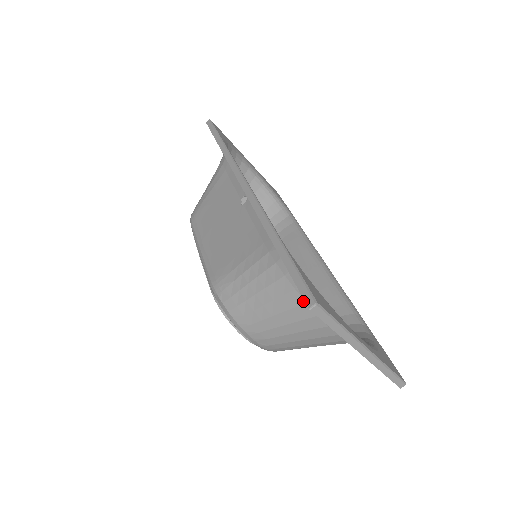
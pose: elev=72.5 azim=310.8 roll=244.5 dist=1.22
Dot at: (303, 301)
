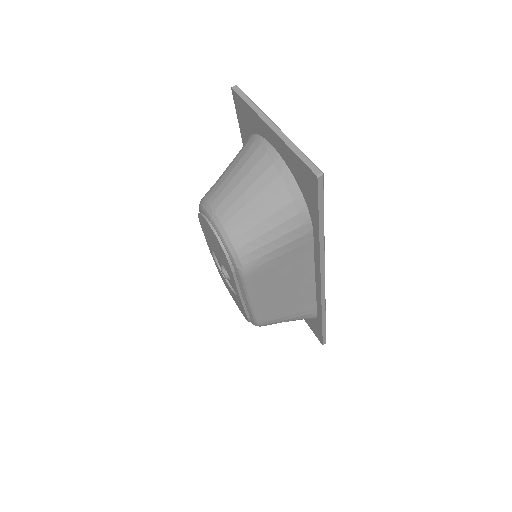
Dot at: (246, 144)
